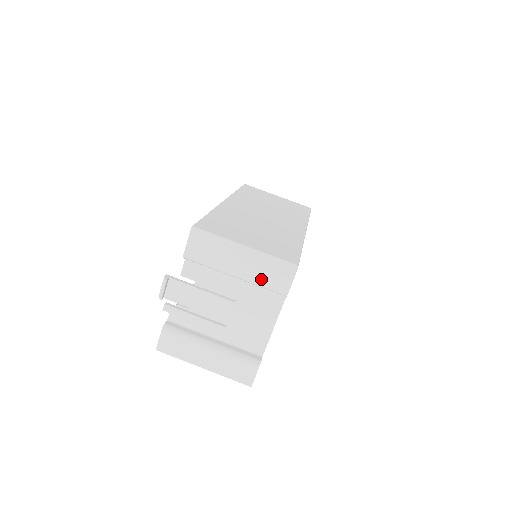
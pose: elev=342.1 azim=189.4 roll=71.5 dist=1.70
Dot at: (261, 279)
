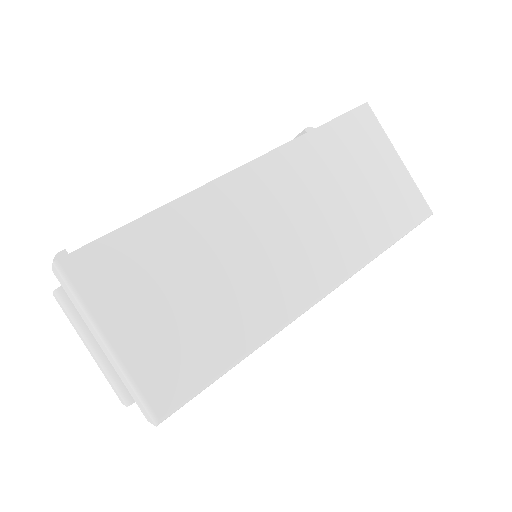
Dot at: (123, 381)
